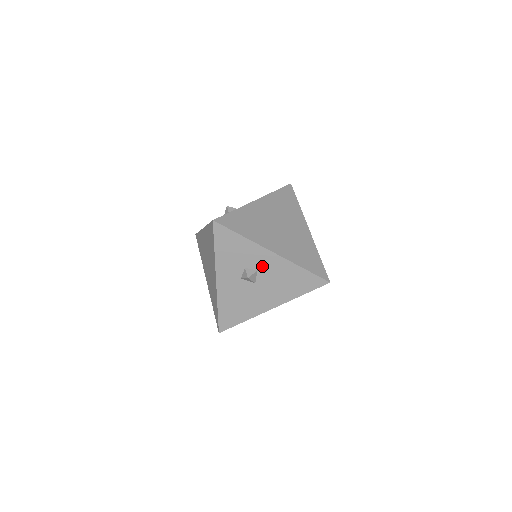
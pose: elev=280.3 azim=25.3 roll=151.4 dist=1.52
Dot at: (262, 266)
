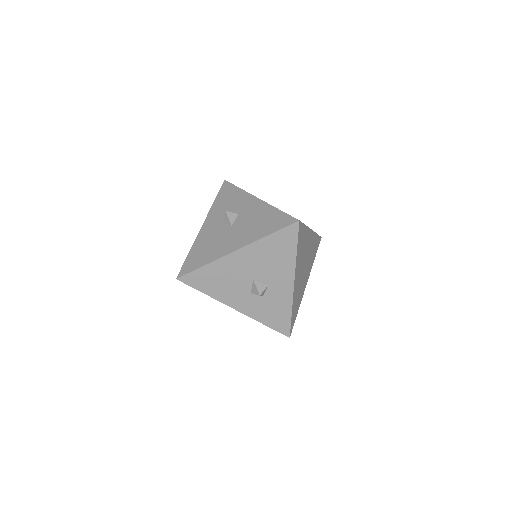
Dot at: (244, 210)
